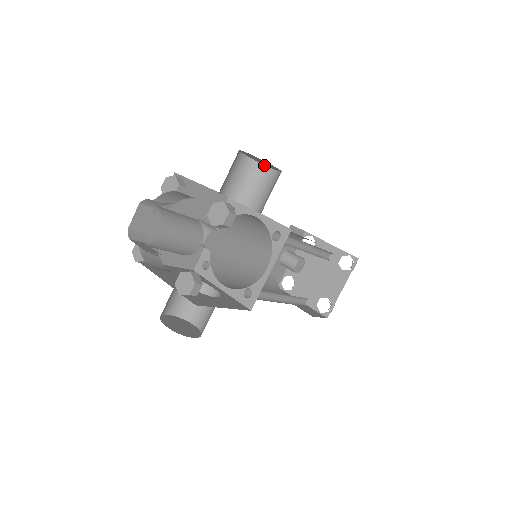
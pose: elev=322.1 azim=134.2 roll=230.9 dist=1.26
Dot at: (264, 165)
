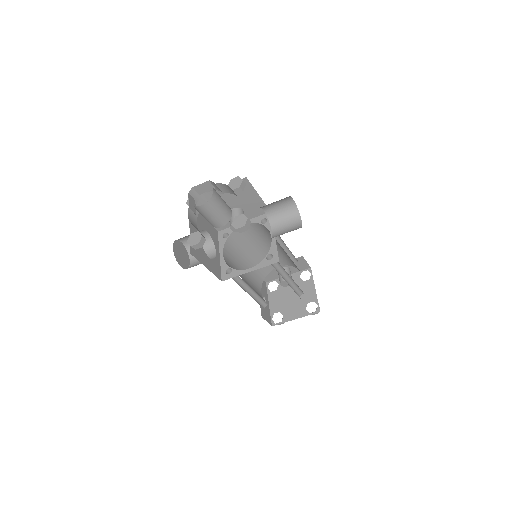
Dot at: occluded
